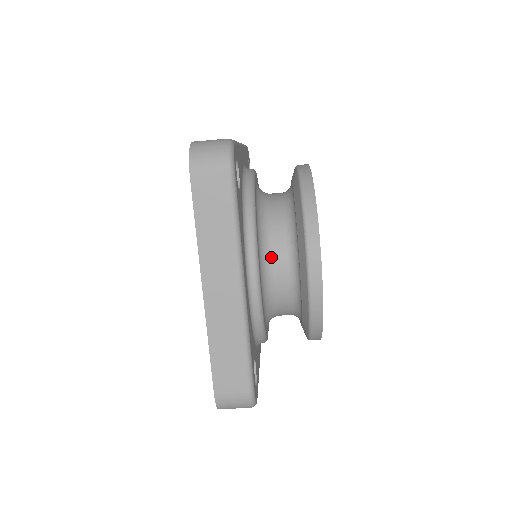
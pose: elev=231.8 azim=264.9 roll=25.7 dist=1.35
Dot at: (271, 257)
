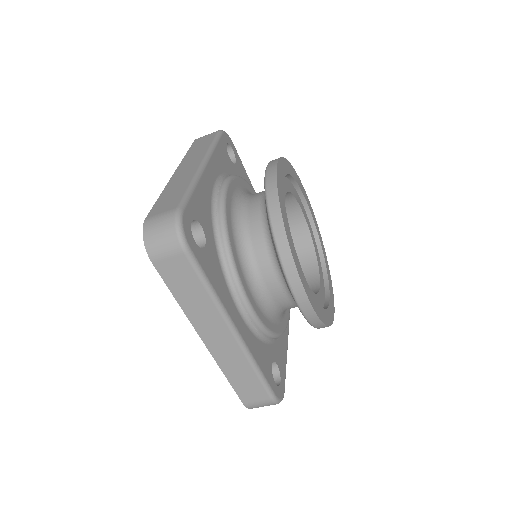
Dot at: (261, 279)
